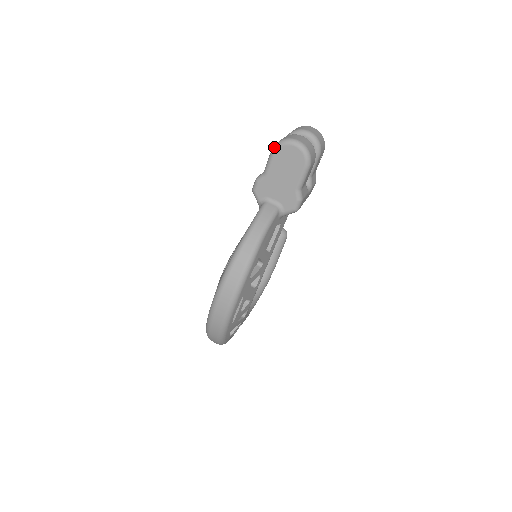
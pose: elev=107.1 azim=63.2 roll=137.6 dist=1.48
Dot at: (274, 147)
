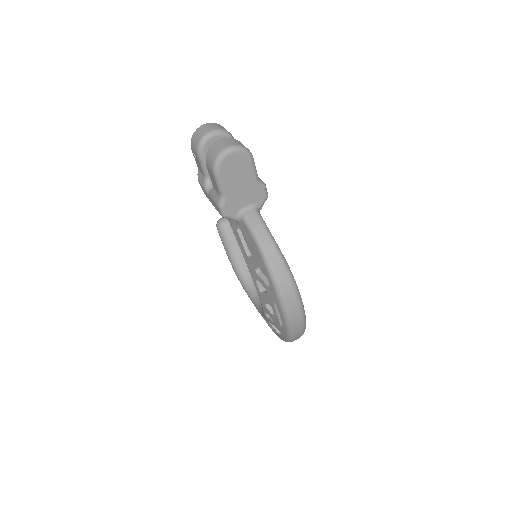
Dot at: (215, 170)
